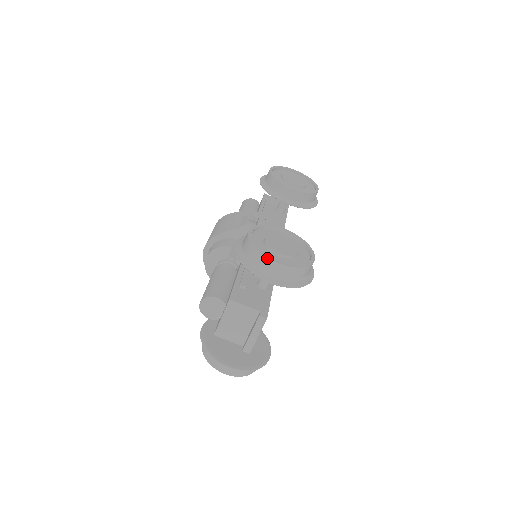
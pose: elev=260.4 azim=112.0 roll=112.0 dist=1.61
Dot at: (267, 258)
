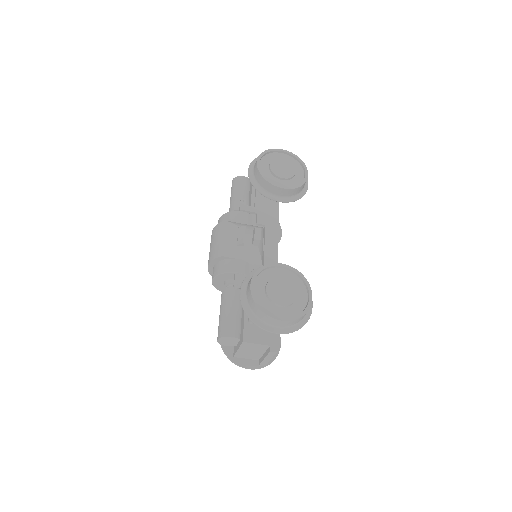
Dot at: (271, 318)
